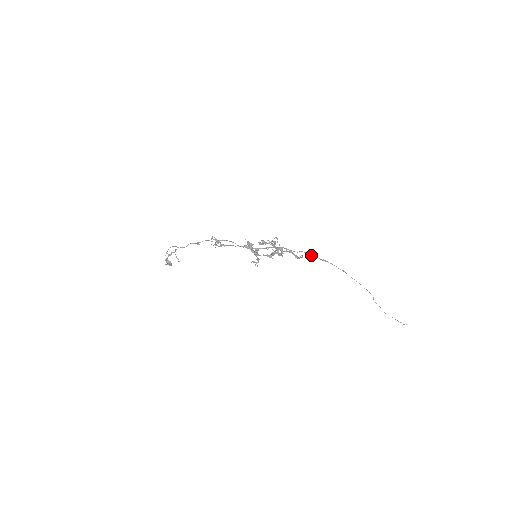
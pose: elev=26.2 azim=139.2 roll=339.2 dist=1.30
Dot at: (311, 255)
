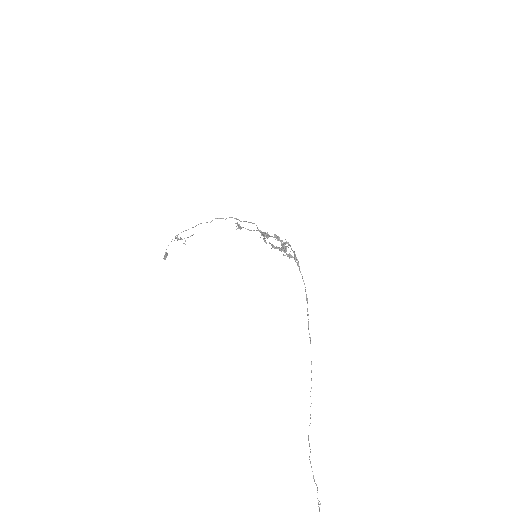
Dot at: occluded
